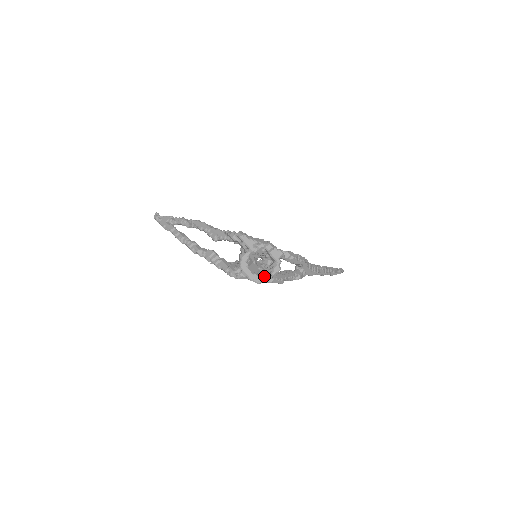
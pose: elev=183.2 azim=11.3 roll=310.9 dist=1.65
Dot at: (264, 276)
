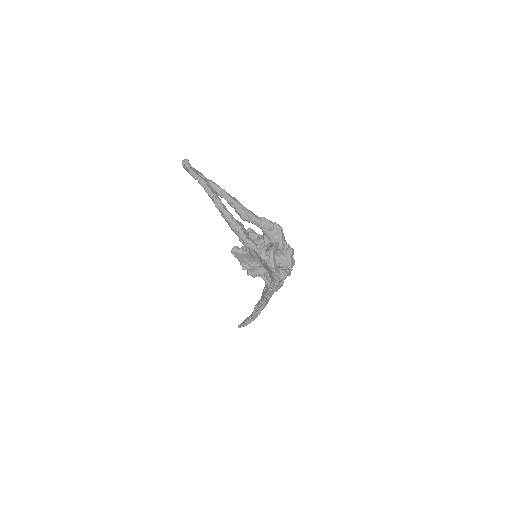
Dot at: (278, 272)
